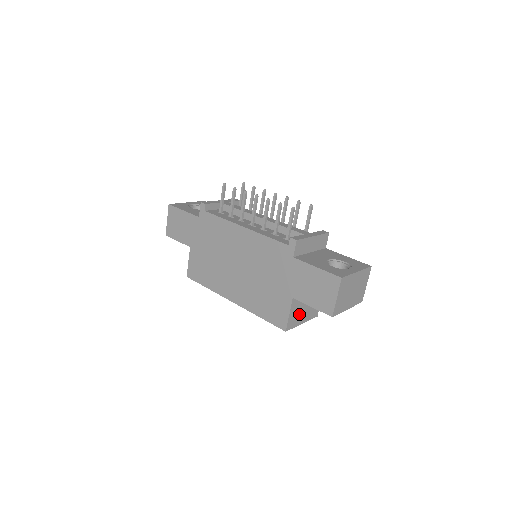
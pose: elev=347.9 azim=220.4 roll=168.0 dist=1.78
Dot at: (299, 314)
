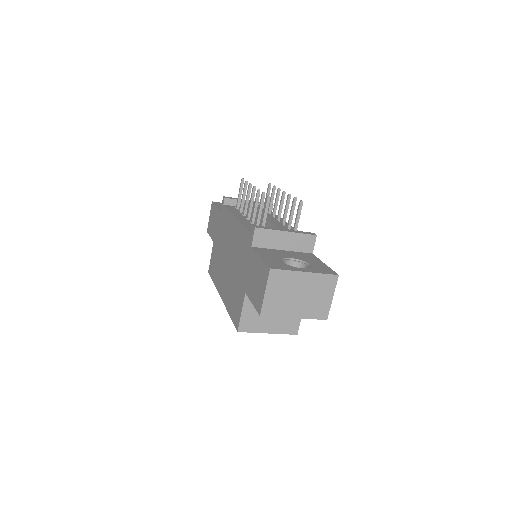
Dot at: (261, 318)
